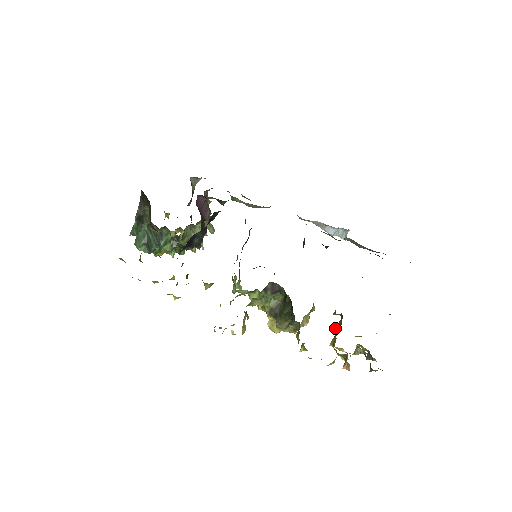
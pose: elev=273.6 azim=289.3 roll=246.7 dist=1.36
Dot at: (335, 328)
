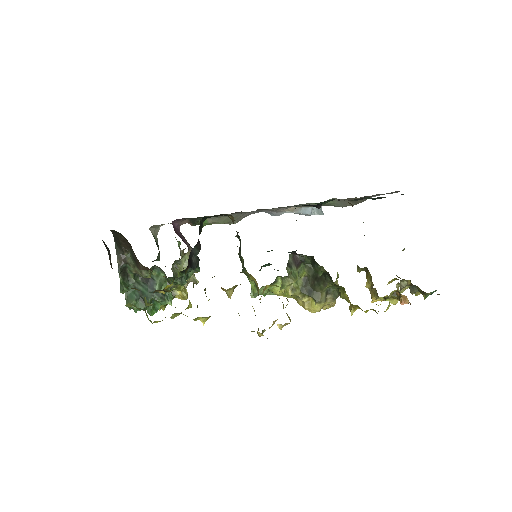
Dot at: (366, 285)
